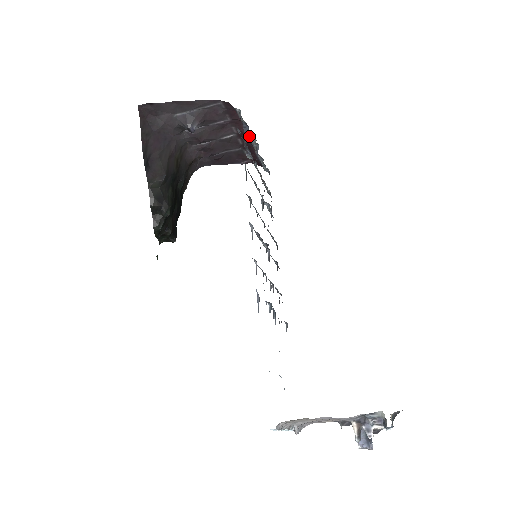
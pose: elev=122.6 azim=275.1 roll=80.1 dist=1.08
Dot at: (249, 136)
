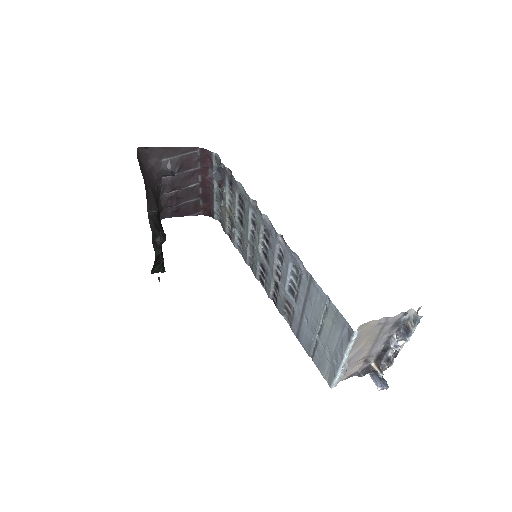
Dot at: (214, 181)
